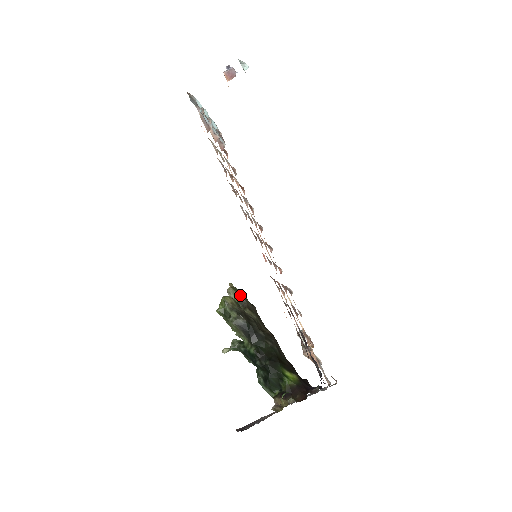
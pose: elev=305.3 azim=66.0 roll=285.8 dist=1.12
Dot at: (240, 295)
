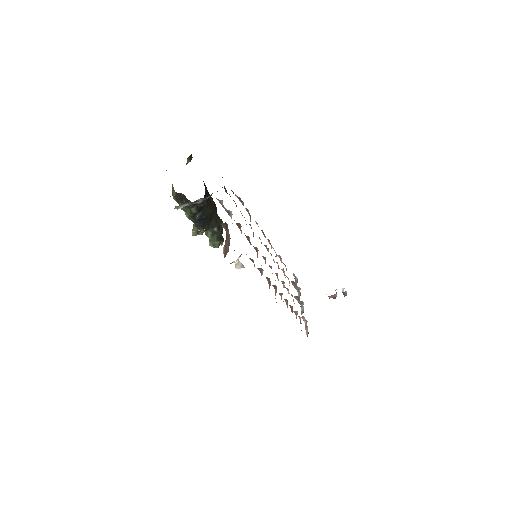
Dot at: occluded
